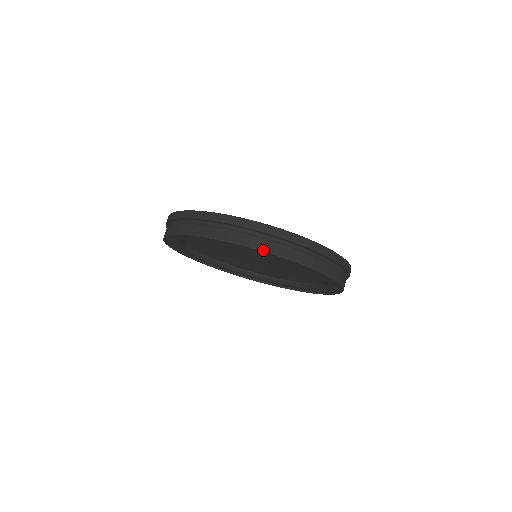
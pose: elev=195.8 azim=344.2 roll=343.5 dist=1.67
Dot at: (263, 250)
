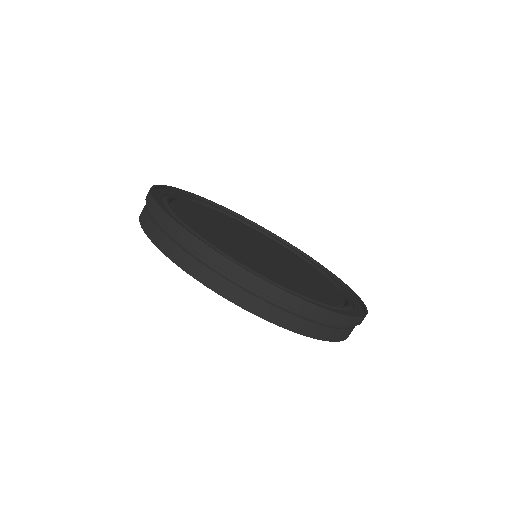
Dot at: (177, 263)
